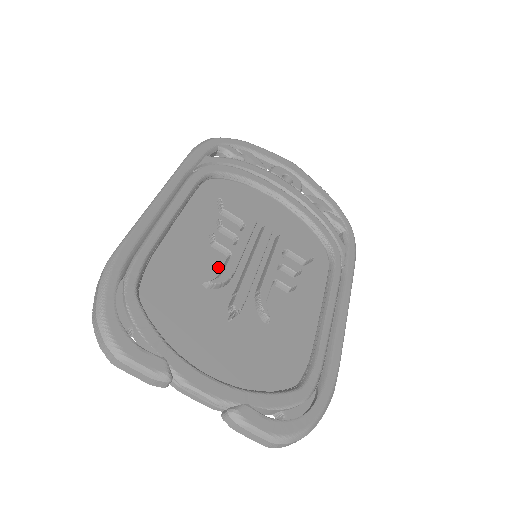
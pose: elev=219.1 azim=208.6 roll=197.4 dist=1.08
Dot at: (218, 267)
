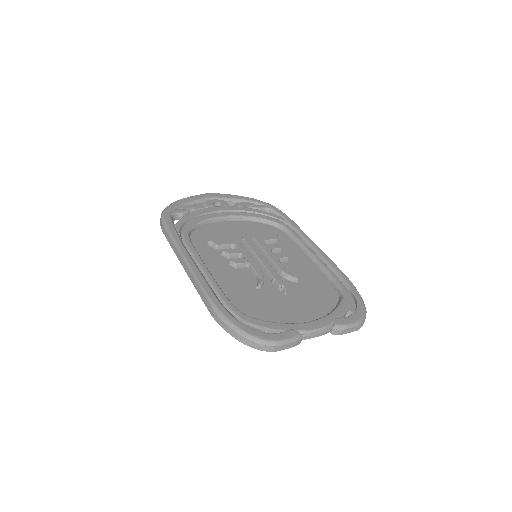
Dot at: (251, 275)
